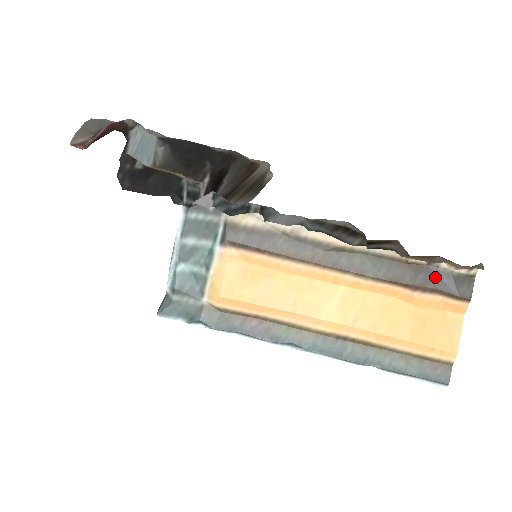
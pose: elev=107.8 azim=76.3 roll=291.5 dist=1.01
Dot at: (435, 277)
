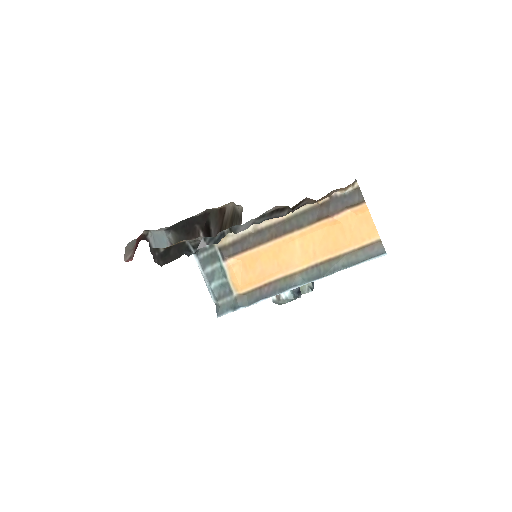
Dot at: (339, 202)
